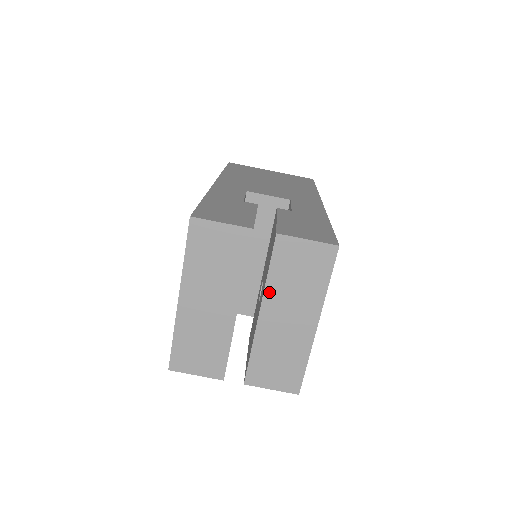
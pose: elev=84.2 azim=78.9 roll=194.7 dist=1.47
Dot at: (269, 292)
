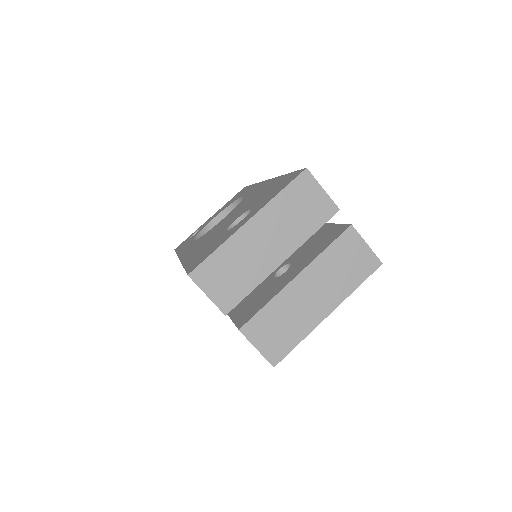
Dot at: (316, 264)
